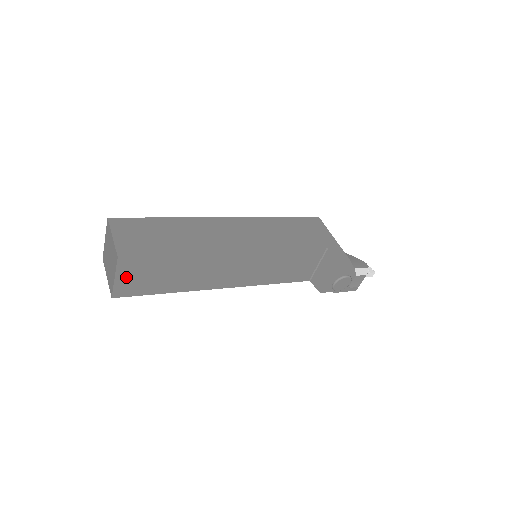
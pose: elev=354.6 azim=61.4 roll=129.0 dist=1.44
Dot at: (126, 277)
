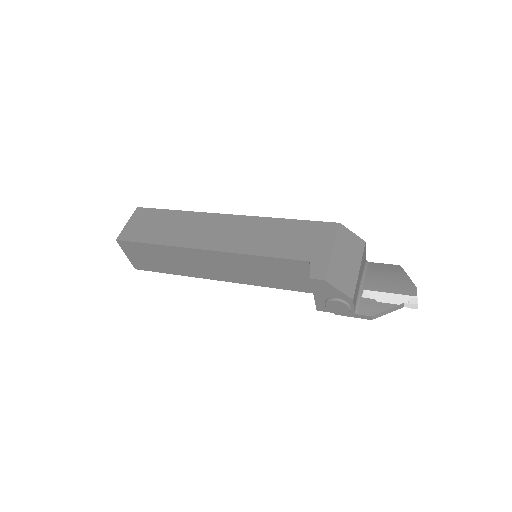
Dot at: (133, 255)
